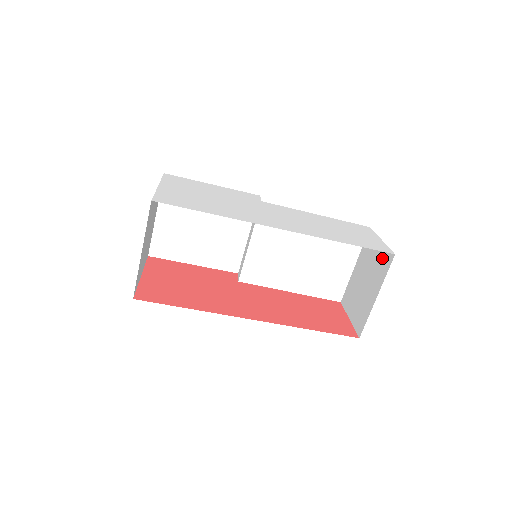
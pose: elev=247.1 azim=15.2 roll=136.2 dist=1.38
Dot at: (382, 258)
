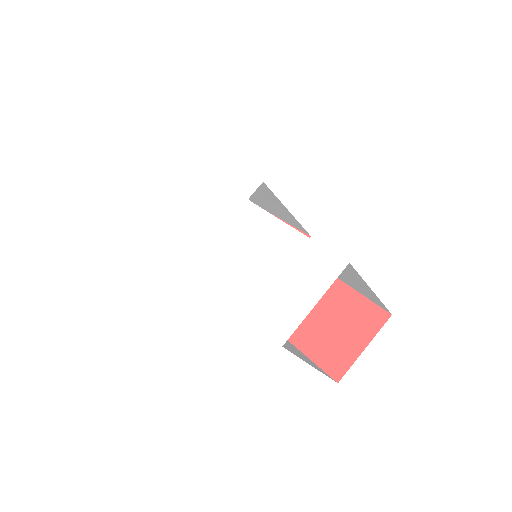
Dot at: occluded
